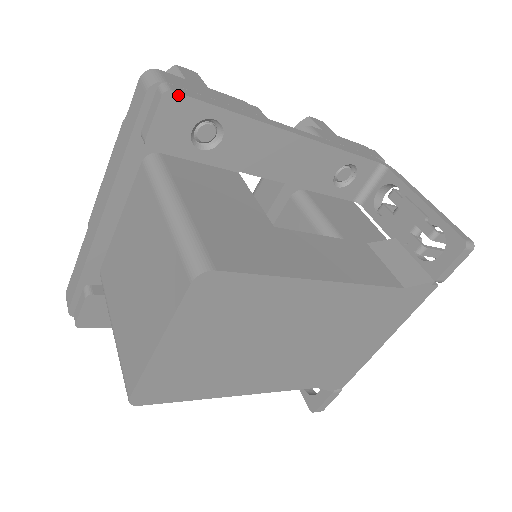
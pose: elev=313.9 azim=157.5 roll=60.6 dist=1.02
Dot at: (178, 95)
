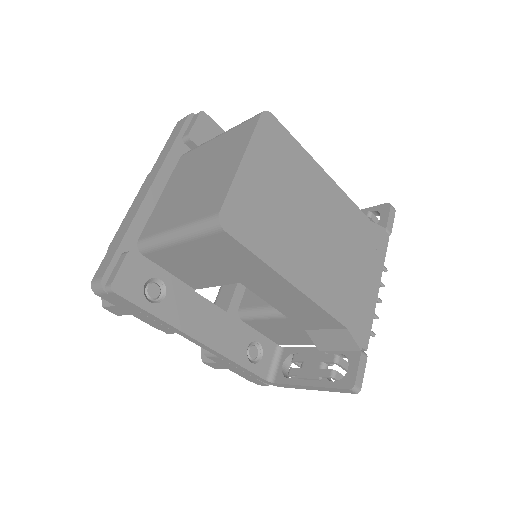
Dot at: (207, 116)
